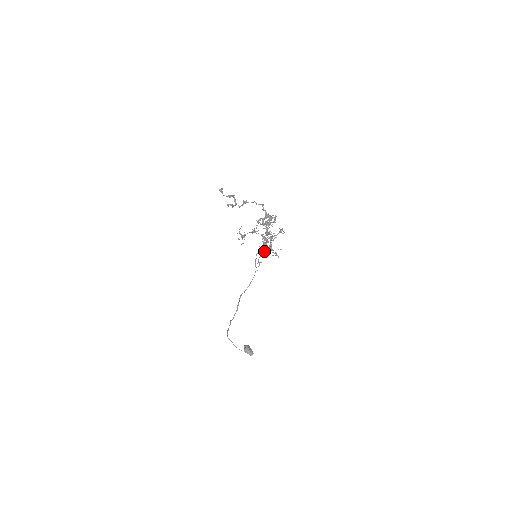
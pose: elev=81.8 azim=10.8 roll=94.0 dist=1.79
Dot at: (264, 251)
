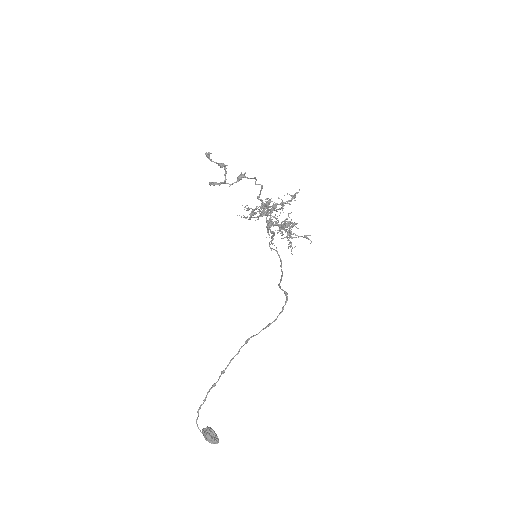
Dot at: occluded
